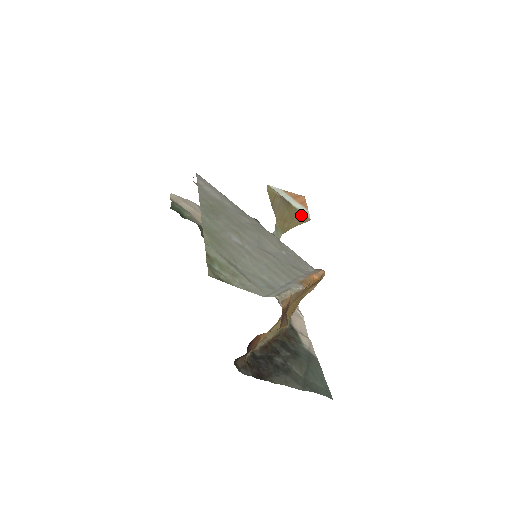
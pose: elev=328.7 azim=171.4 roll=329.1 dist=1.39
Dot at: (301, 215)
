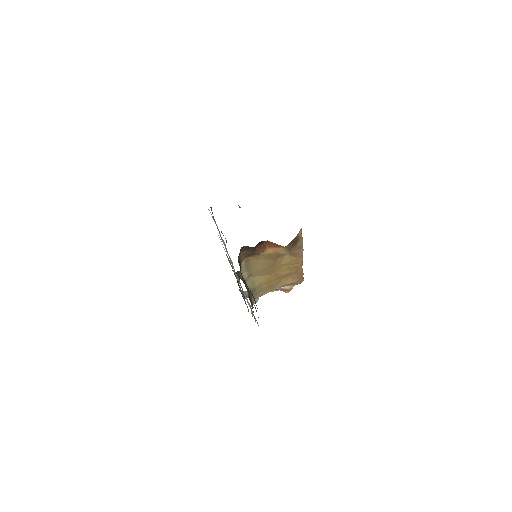
Dot at: occluded
